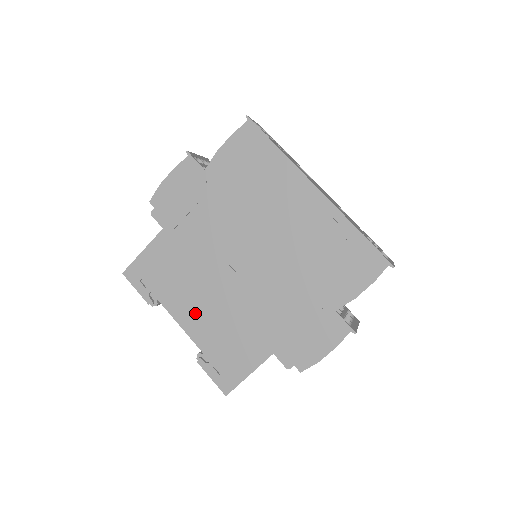
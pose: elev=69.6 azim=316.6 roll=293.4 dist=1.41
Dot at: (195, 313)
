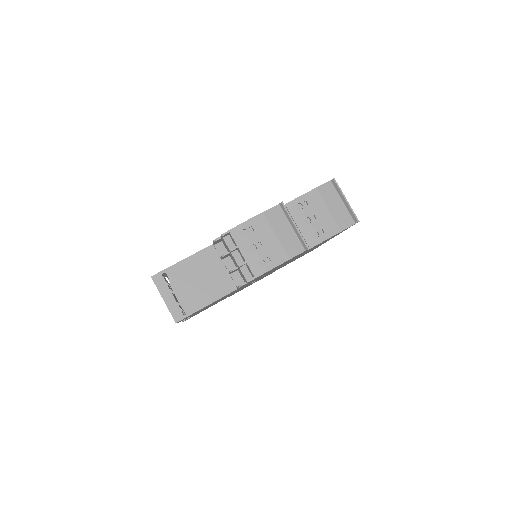
Dot at: occluded
